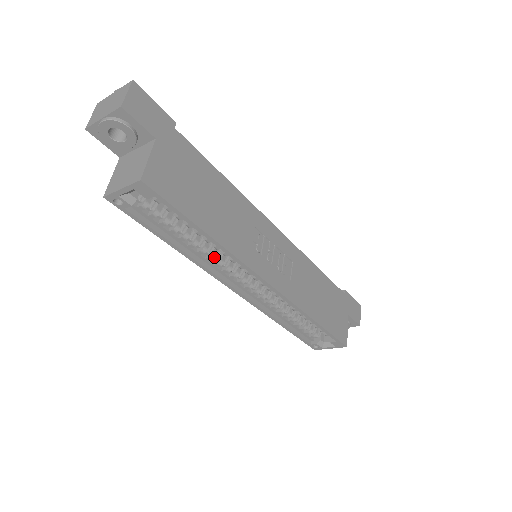
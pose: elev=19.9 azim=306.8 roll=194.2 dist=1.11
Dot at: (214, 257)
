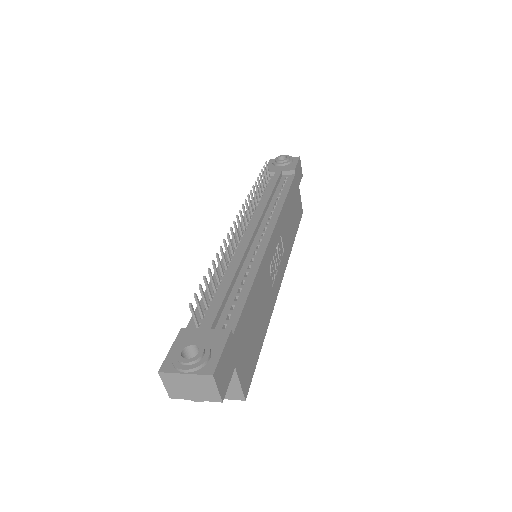
Dot at: occluded
